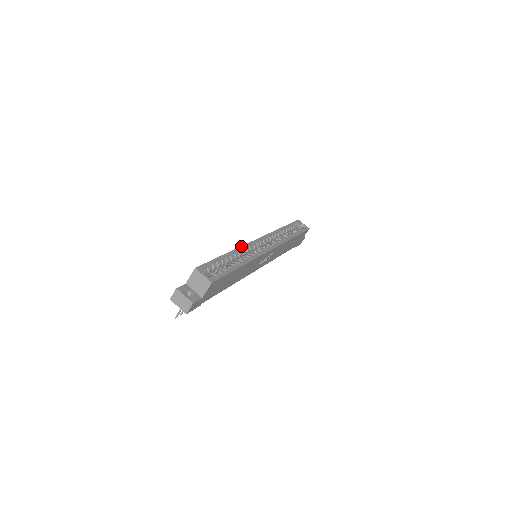
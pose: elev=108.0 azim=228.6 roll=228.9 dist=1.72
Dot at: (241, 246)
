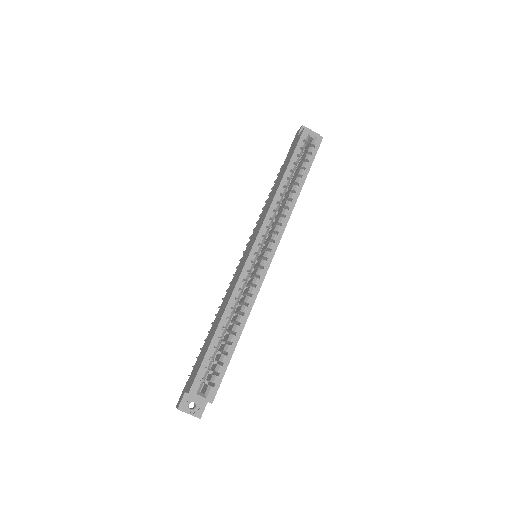
Dot at: (233, 290)
